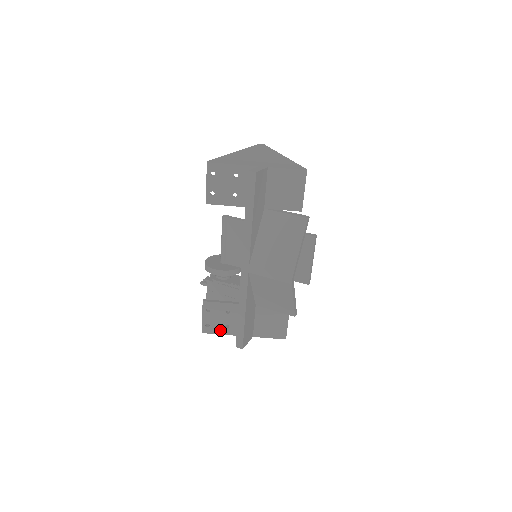
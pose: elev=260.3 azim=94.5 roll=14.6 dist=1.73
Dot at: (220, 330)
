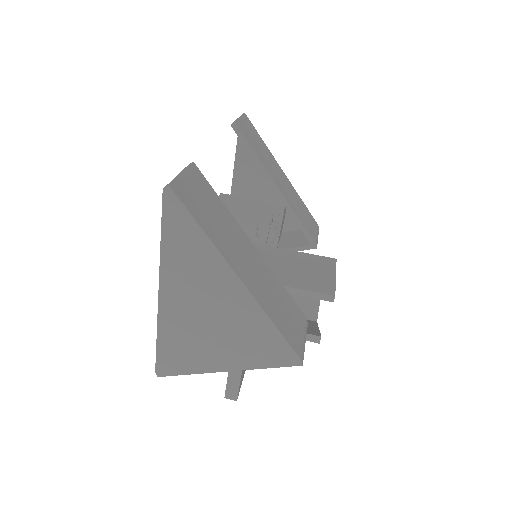
Dot at: occluded
